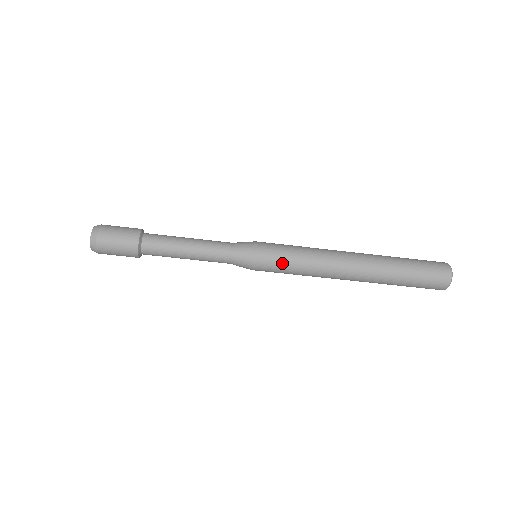
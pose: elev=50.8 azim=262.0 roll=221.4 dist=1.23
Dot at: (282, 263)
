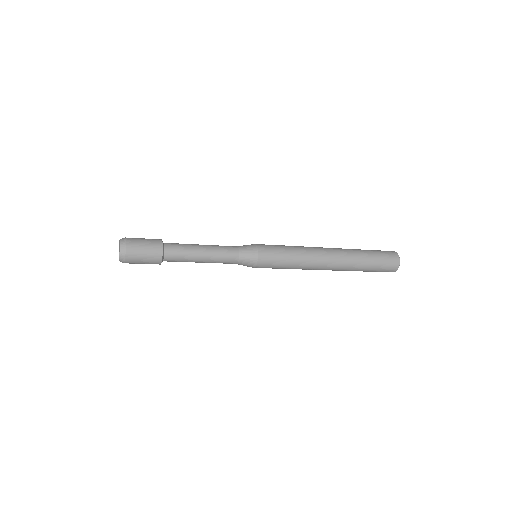
Dot at: (275, 268)
